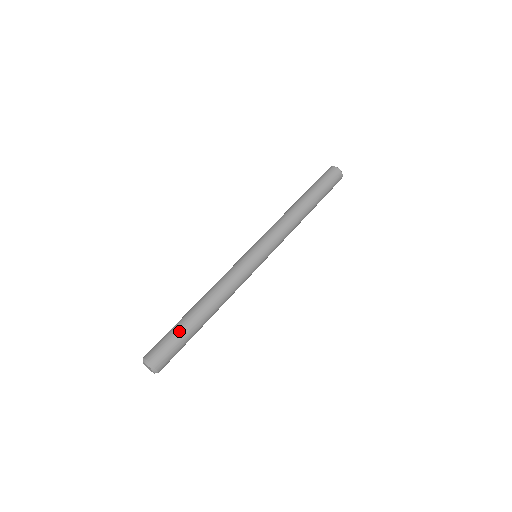
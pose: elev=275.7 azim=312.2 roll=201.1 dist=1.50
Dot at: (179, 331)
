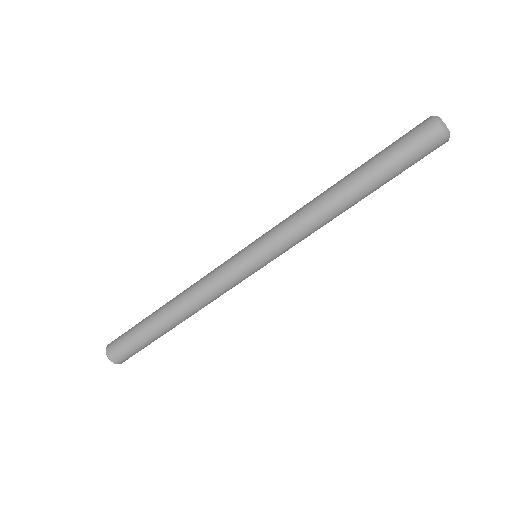
Dot at: (138, 325)
